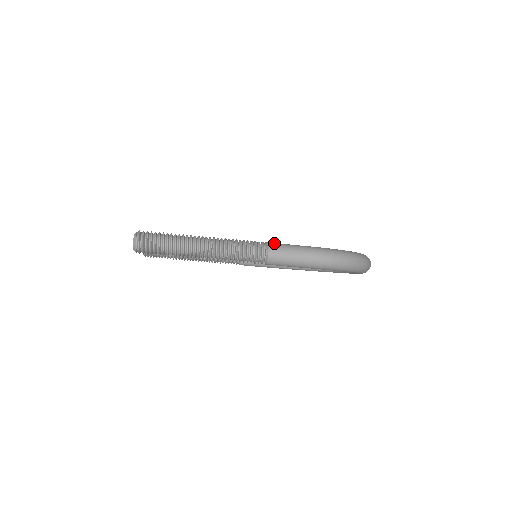
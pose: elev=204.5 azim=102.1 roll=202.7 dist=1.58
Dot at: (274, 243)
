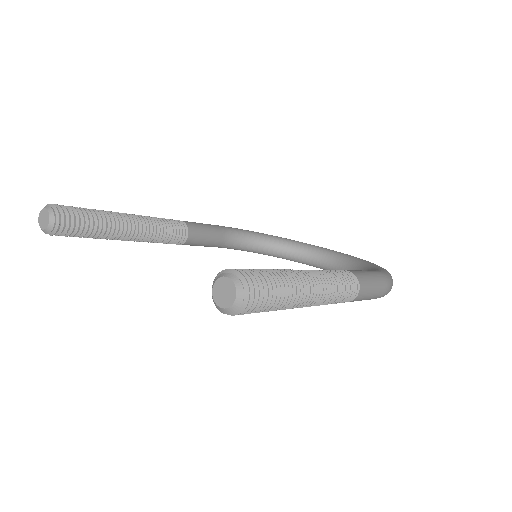
Dot at: (358, 273)
